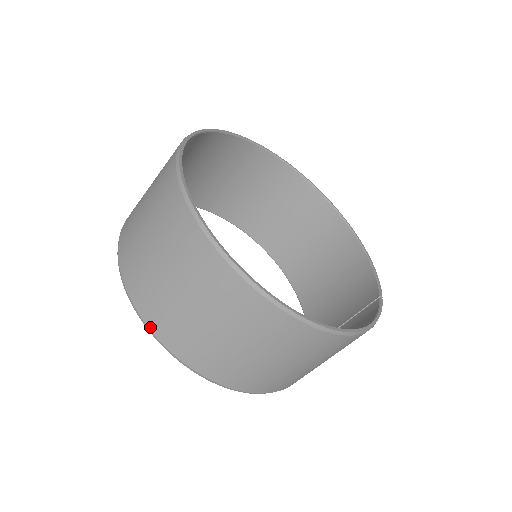
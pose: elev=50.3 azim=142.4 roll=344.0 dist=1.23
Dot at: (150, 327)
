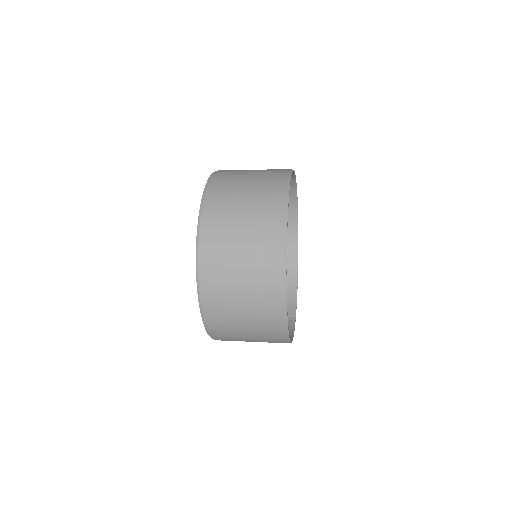
Dot at: (200, 283)
